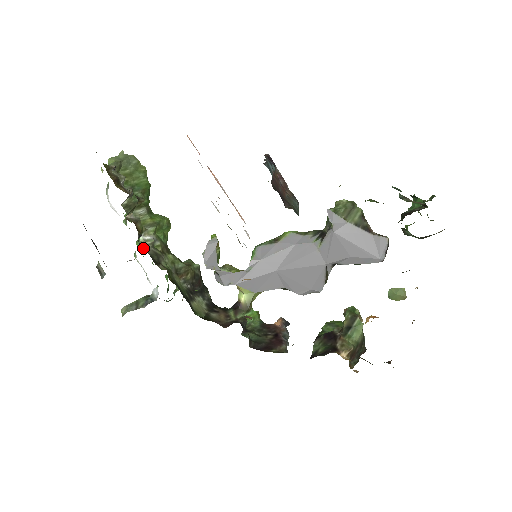
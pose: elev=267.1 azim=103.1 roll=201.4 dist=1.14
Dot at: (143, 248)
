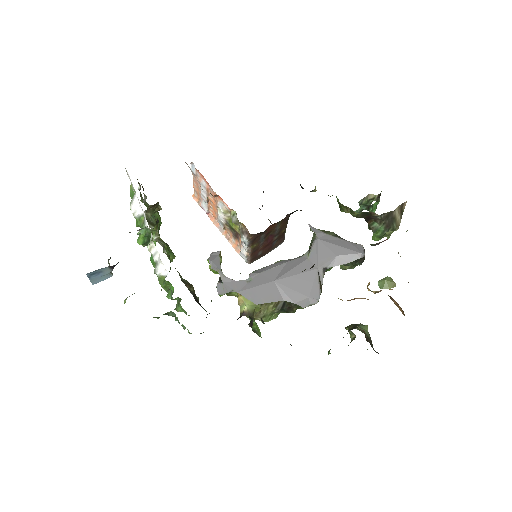
Dot at: occluded
